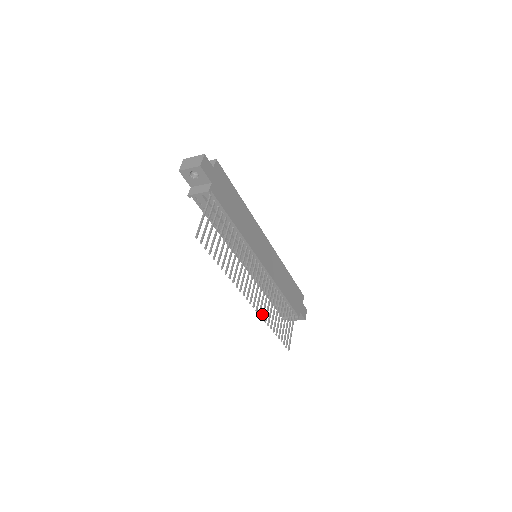
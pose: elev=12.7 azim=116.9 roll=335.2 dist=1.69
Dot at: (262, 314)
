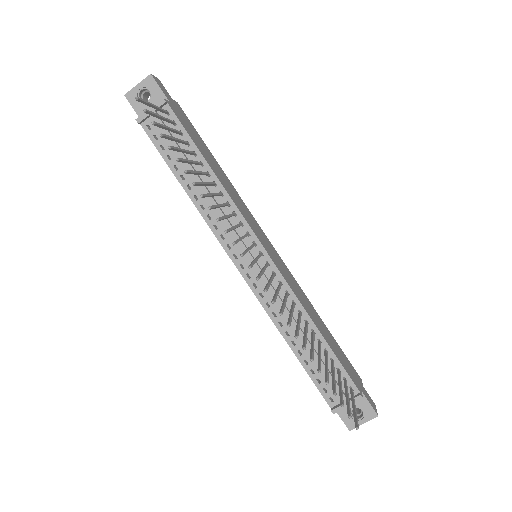
Dot at: occluded
